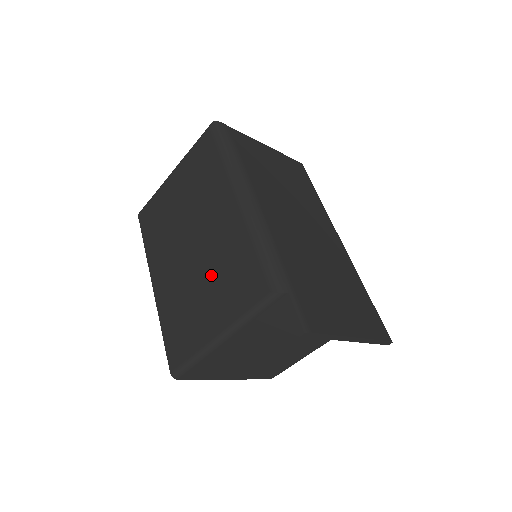
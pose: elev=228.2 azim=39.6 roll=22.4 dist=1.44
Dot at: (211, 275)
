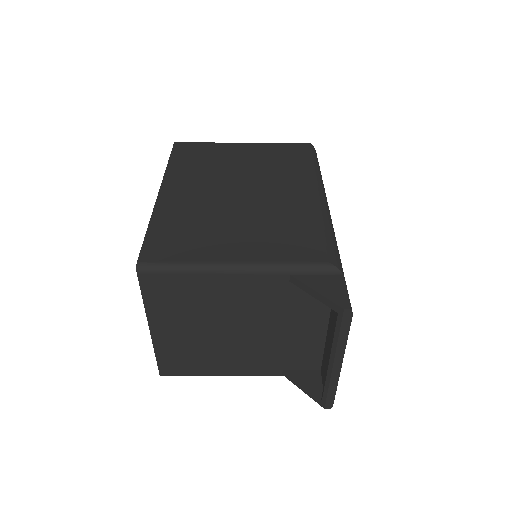
Dot at: (255, 220)
